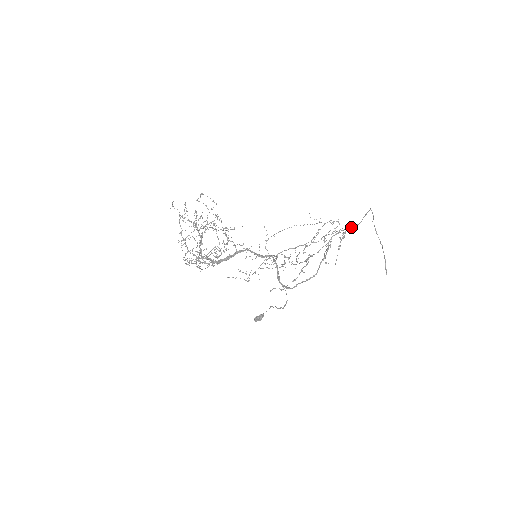
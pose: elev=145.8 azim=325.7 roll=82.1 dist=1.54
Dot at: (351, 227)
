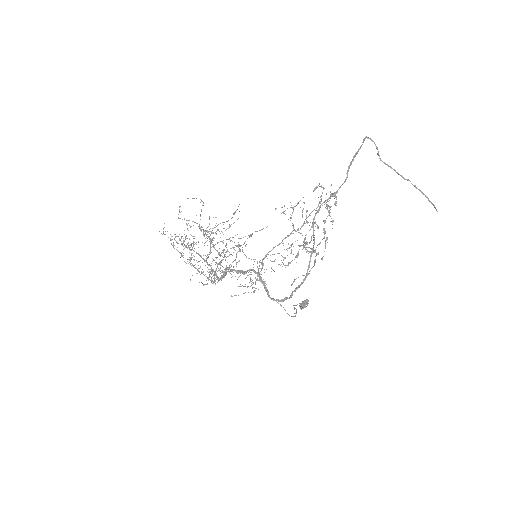
Dot at: (334, 193)
